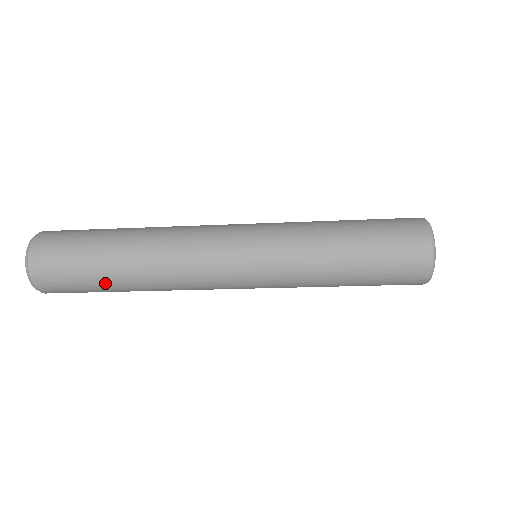
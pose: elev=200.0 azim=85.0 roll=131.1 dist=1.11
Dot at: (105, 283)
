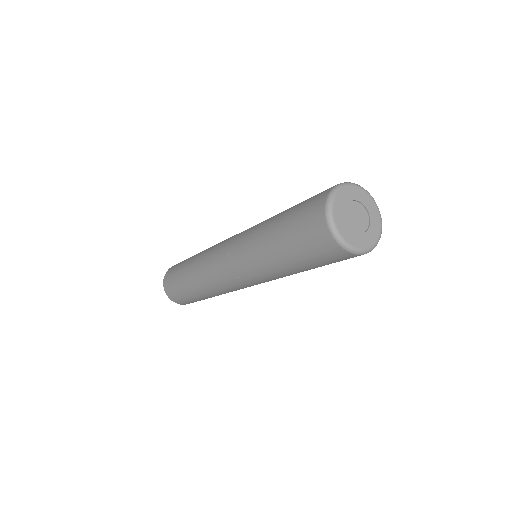
Dot at: (186, 289)
